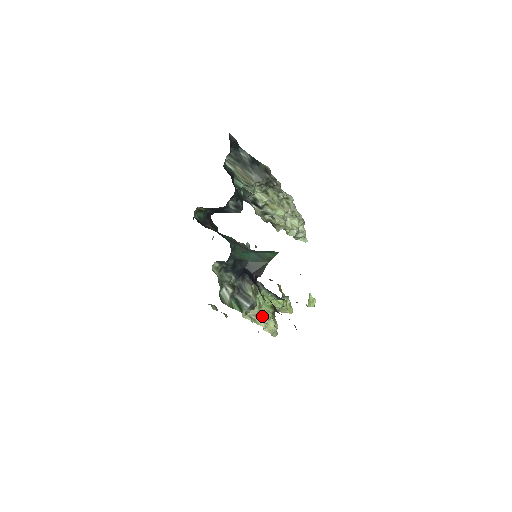
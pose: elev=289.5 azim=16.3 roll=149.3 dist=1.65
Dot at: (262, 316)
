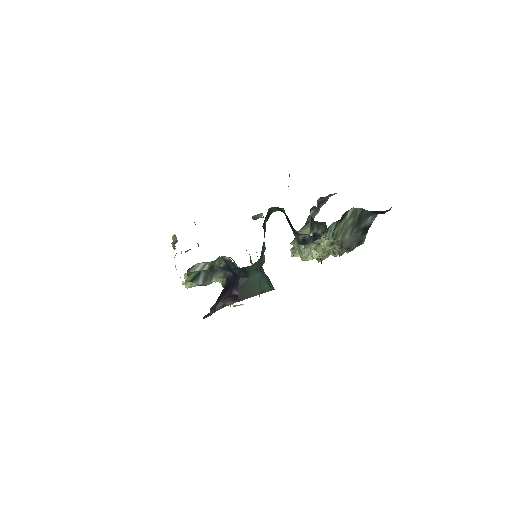
Dot at: occluded
